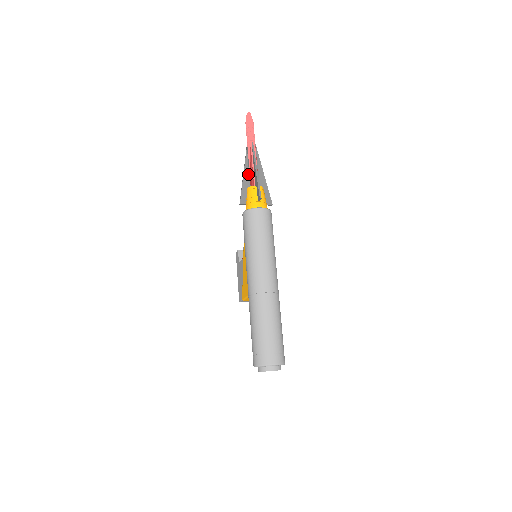
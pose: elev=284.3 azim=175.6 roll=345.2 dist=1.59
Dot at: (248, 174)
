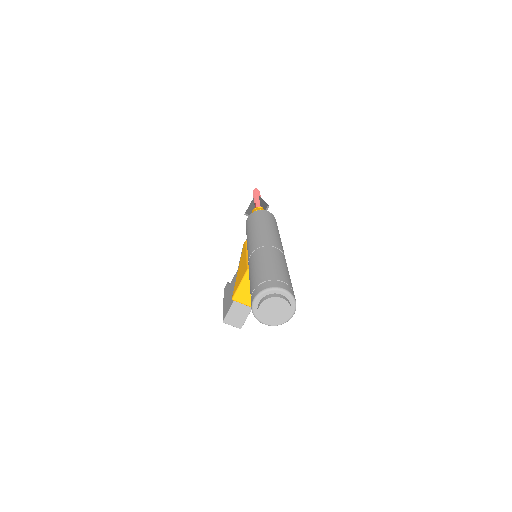
Dot at: (254, 207)
